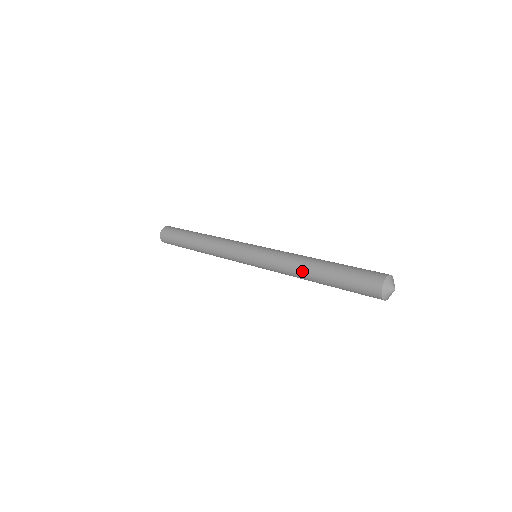
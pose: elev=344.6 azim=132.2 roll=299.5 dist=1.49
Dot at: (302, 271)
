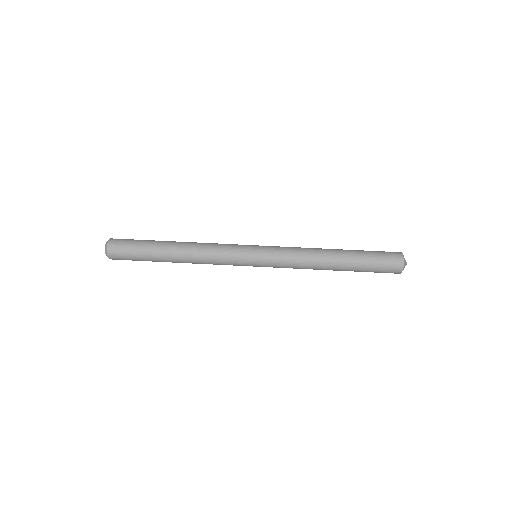
Dot at: occluded
